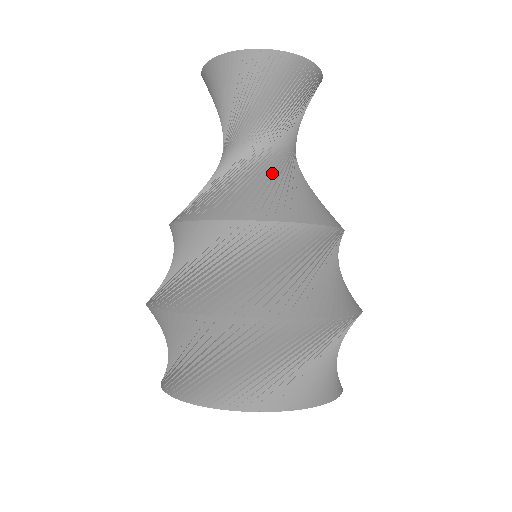
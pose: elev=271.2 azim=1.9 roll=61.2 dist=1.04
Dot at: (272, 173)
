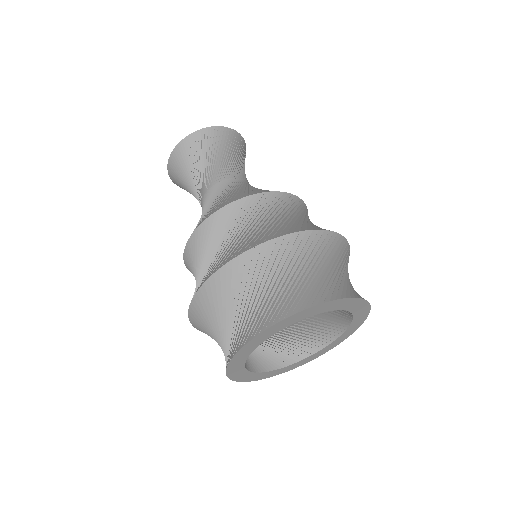
Dot at: (243, 187)
